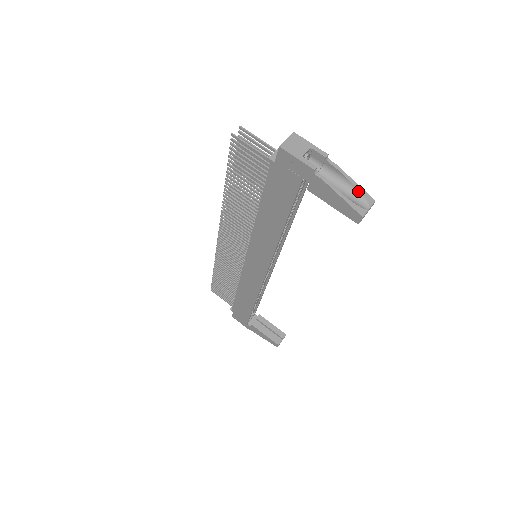
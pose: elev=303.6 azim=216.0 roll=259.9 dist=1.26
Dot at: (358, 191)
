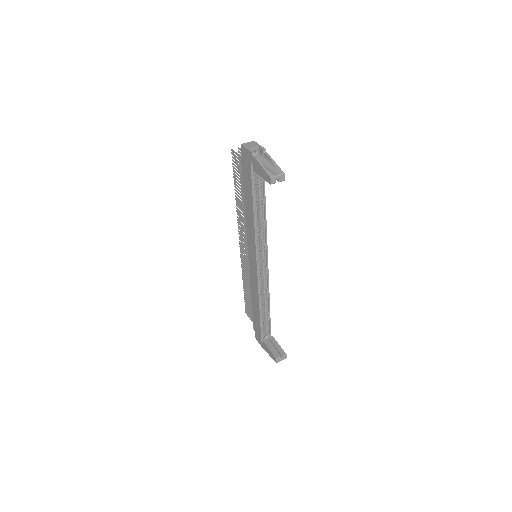
Dot at: (276, 167)
